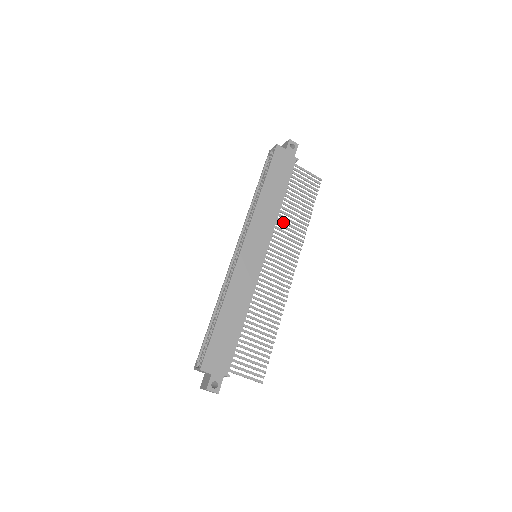
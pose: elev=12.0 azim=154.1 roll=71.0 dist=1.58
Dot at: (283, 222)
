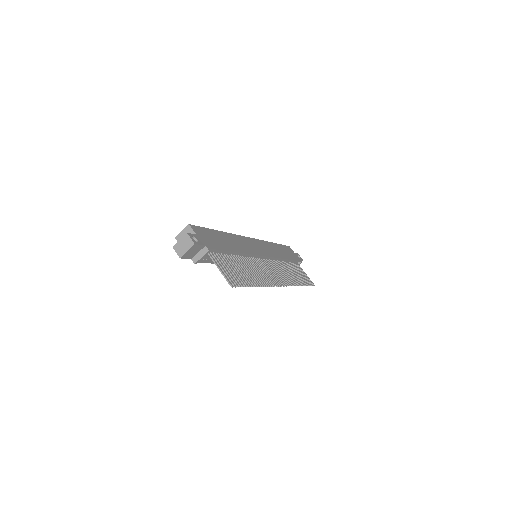
Dot at: (282, 266)
